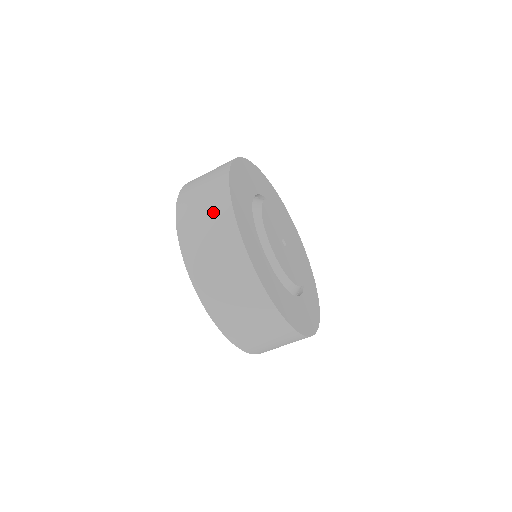
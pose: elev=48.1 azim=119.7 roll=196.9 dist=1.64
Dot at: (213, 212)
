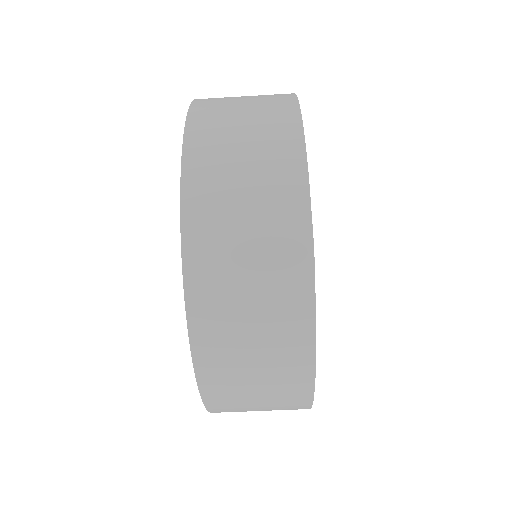
Dot at: (273, 307)
